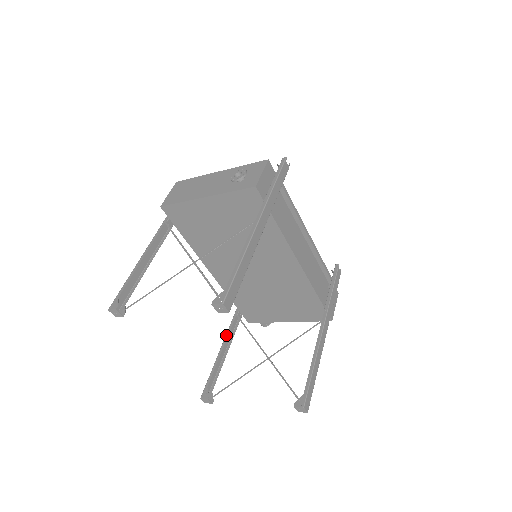
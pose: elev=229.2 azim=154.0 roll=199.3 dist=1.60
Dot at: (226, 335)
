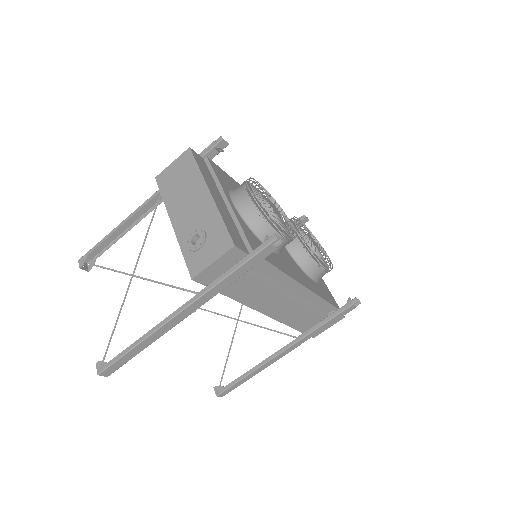
Dot at: occluded
